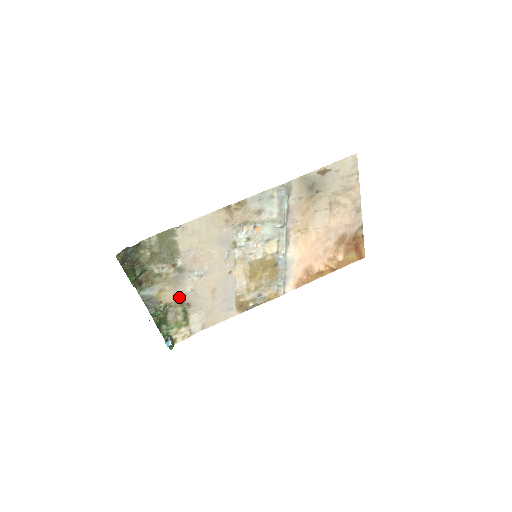
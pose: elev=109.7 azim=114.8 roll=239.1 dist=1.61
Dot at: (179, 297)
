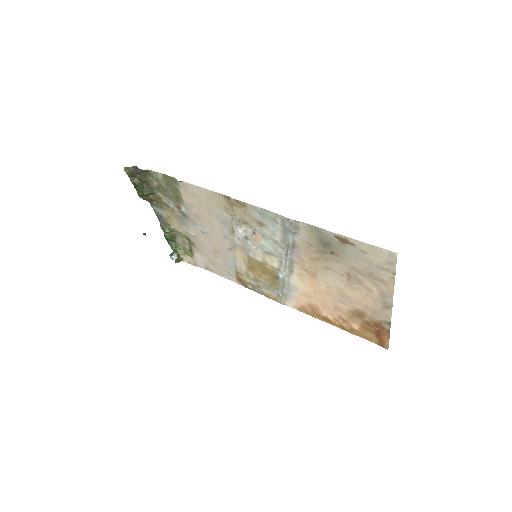
Dot at: (185, 233)
